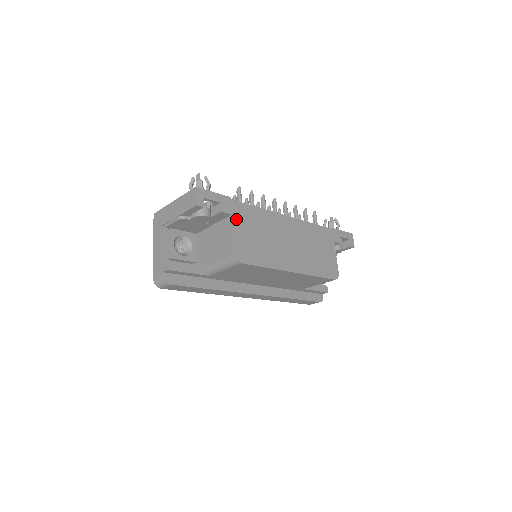
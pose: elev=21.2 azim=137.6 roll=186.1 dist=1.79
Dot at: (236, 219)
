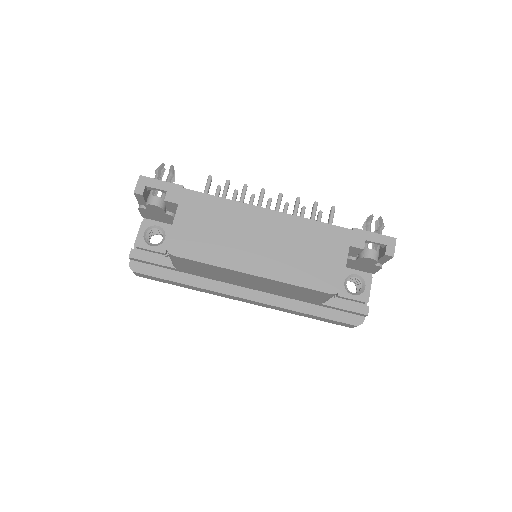
Dot at: (183, 209)
